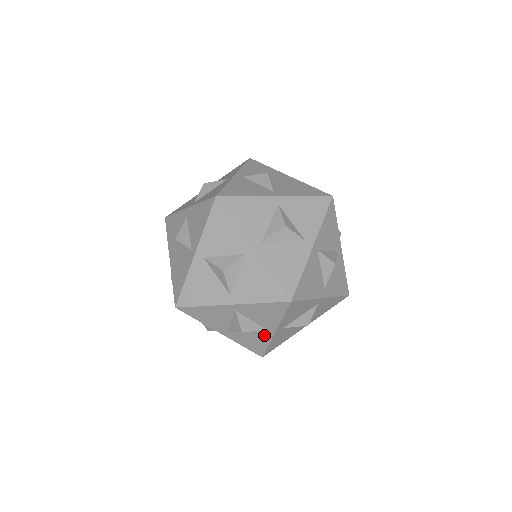
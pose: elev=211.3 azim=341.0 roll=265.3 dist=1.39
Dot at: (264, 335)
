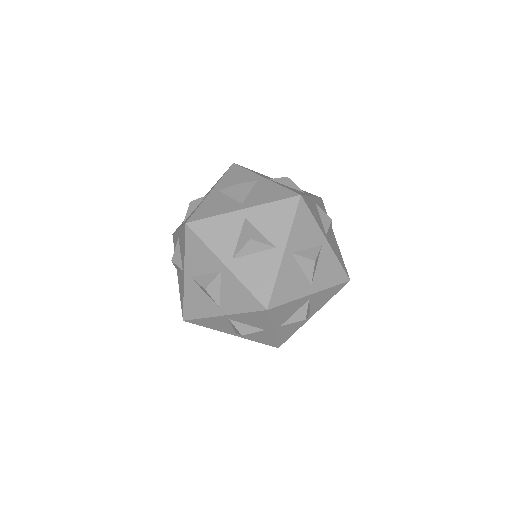
Dot at: (266, 333)
